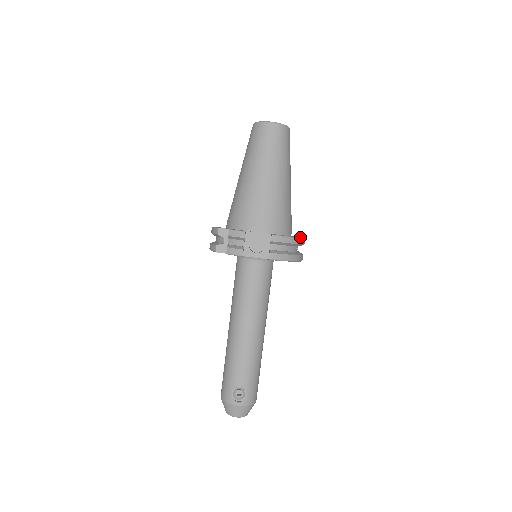
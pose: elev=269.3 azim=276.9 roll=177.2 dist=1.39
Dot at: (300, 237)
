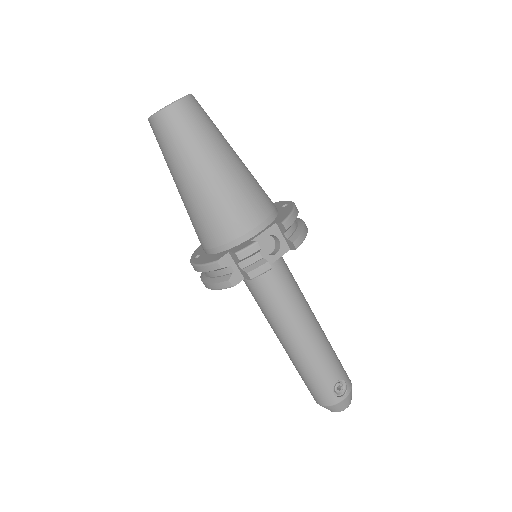
Dot at: (292, 203)
